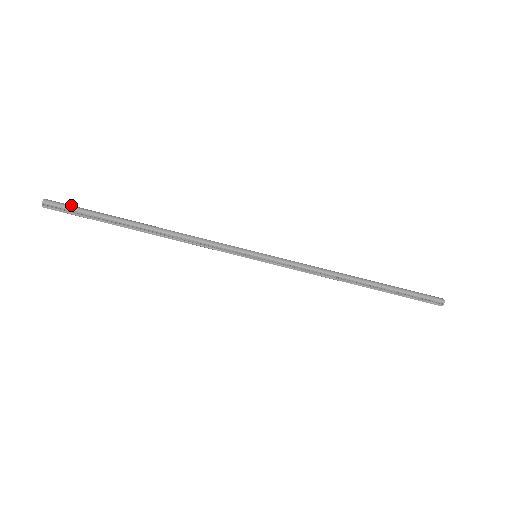
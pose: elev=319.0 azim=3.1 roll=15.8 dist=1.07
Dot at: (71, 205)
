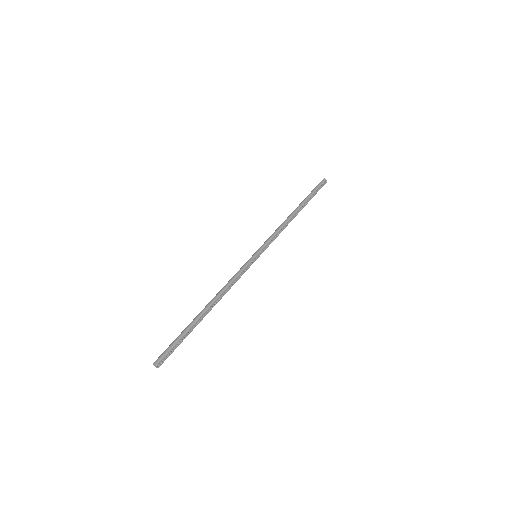
Dot at: (167, 348)
